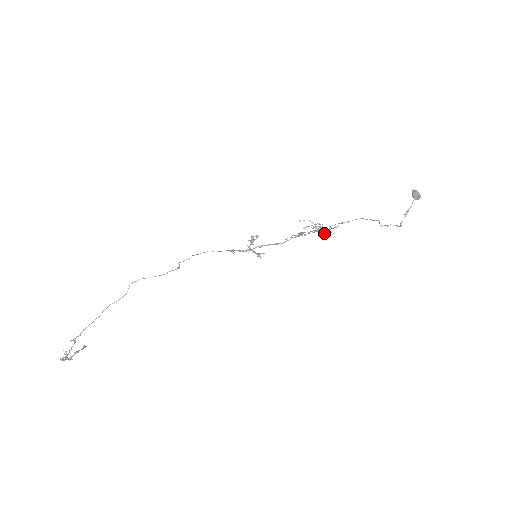
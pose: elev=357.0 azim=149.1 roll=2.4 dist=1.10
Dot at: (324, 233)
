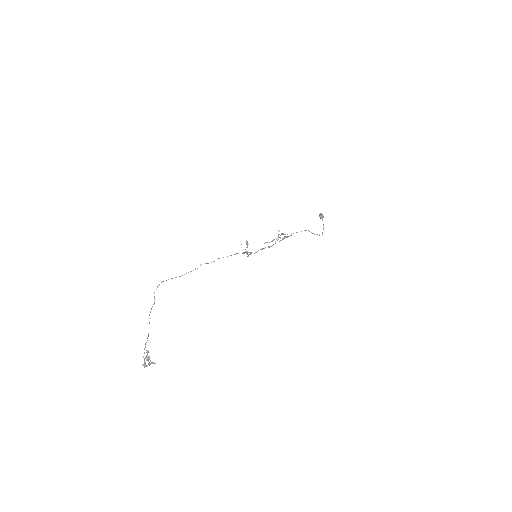
Dot at: (283, 239)
